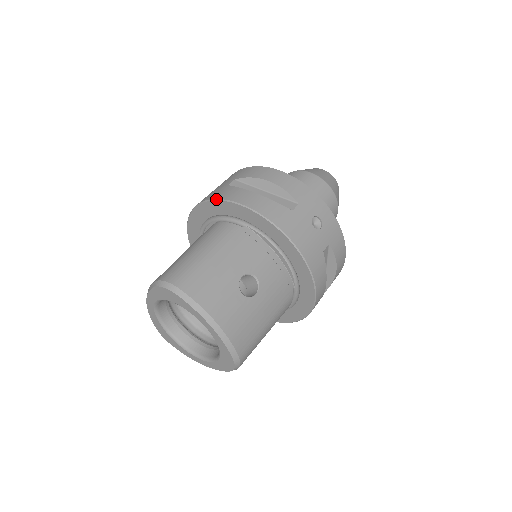
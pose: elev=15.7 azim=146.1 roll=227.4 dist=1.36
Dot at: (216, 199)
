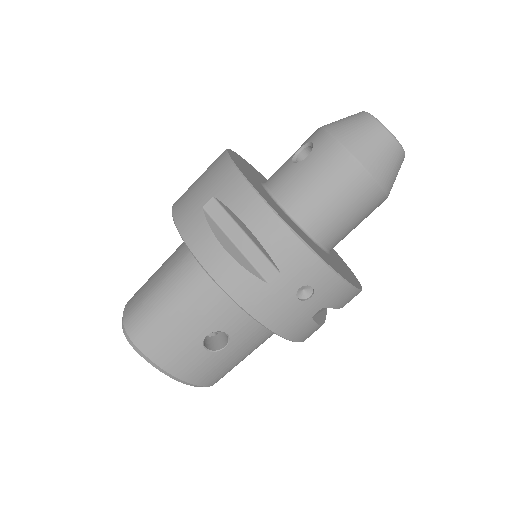
Dot at: (181, 237)
